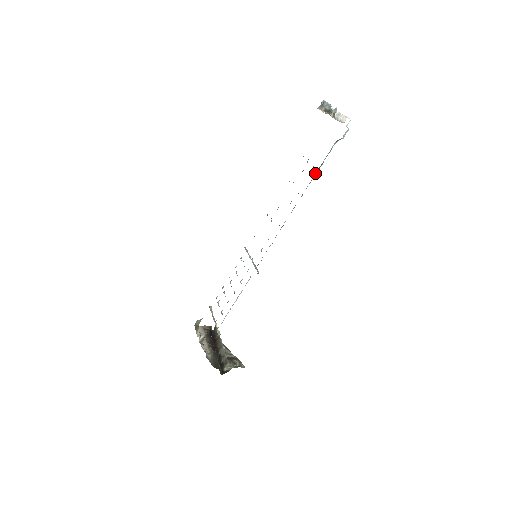
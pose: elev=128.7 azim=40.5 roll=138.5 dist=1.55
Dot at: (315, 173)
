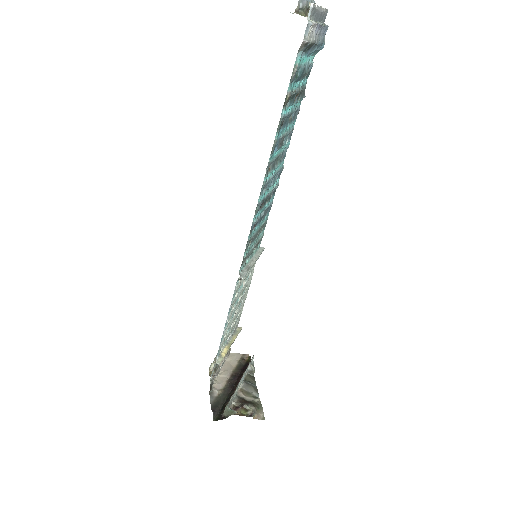
Dot at: (281, 113)
